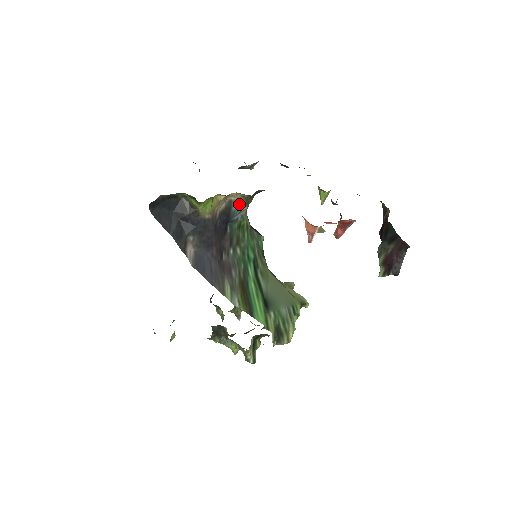
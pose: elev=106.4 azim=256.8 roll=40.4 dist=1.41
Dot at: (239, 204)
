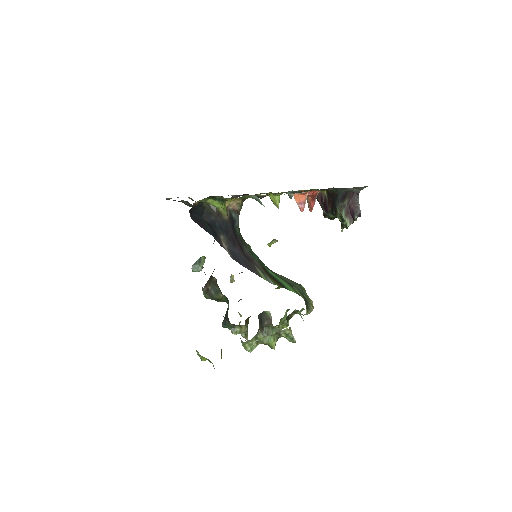
Dot at: (235, 212)
